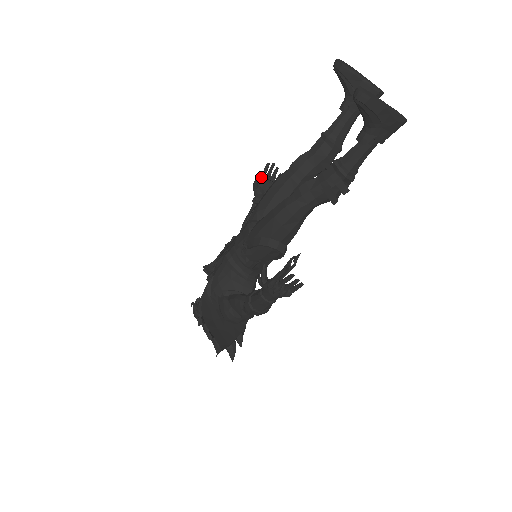
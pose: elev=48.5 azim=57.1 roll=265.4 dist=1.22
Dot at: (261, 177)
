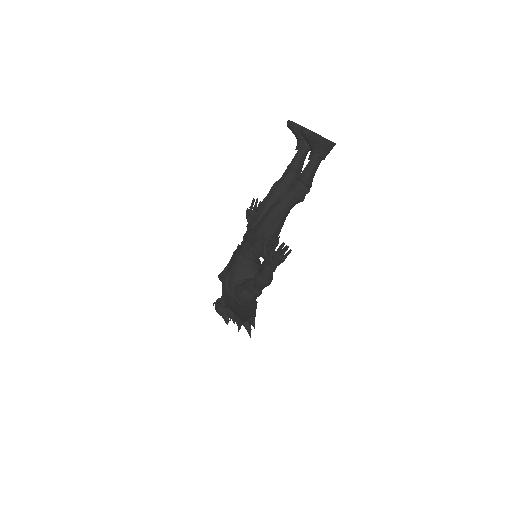
Dot at: (250, 209)
